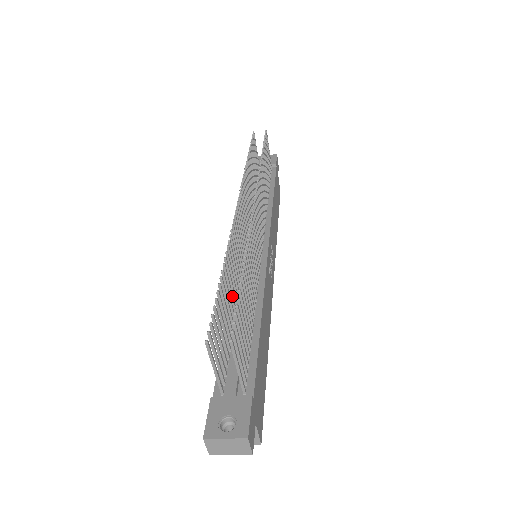
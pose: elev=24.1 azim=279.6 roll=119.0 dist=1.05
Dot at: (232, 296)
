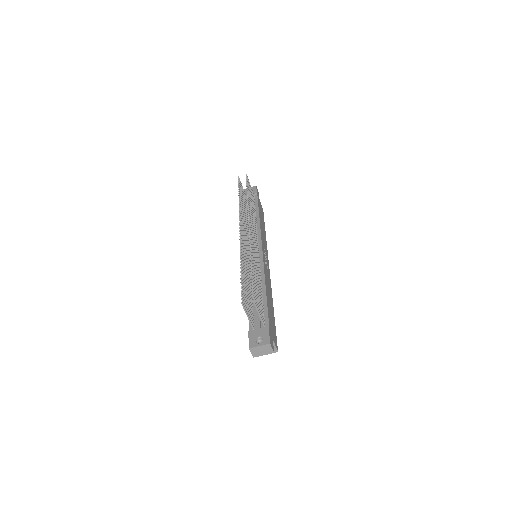
Dot at: (248, 281)
